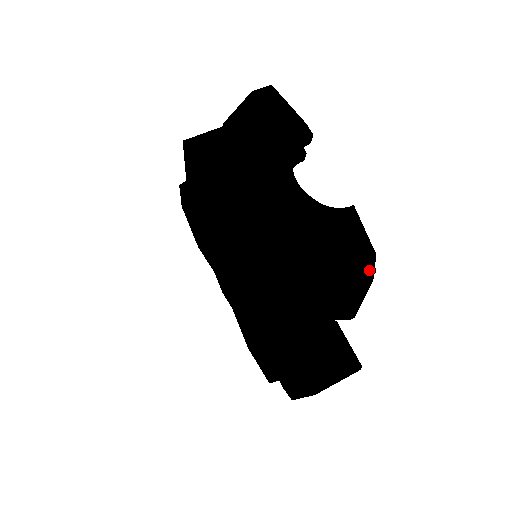
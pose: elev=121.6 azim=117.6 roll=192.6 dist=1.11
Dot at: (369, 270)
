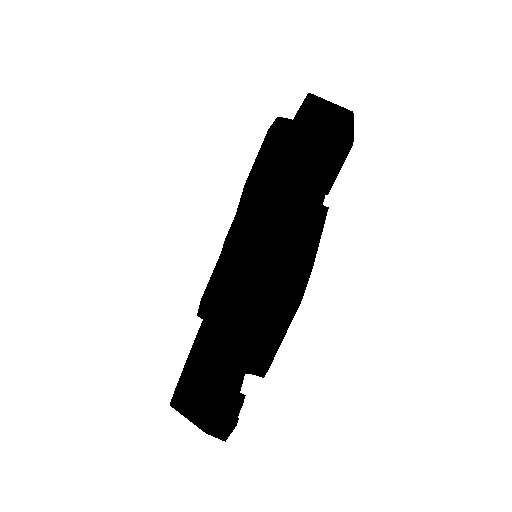
Dot at: occluded
